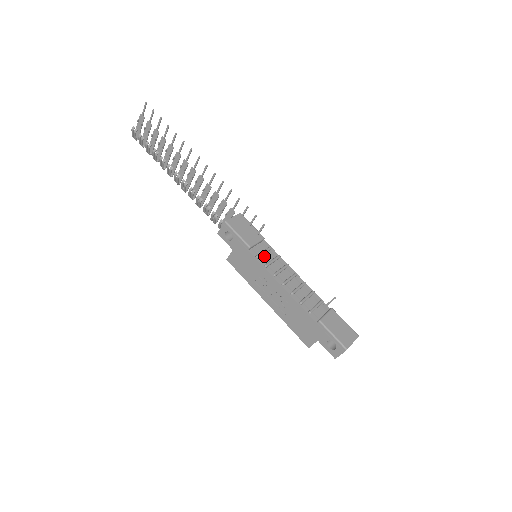
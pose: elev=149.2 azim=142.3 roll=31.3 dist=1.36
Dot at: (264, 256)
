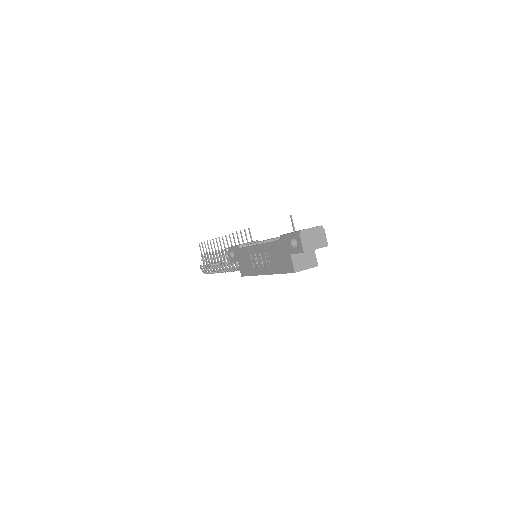
Dot at: occluded
